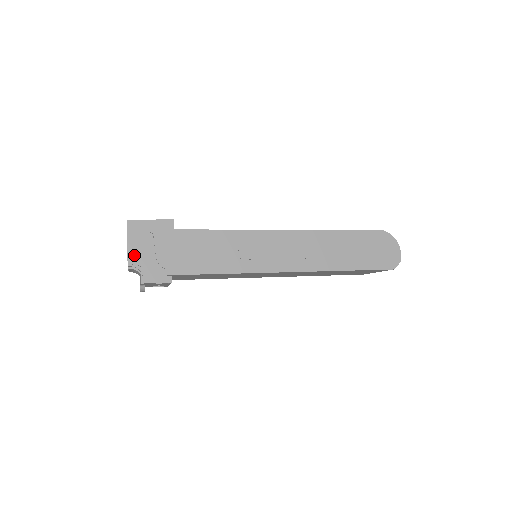
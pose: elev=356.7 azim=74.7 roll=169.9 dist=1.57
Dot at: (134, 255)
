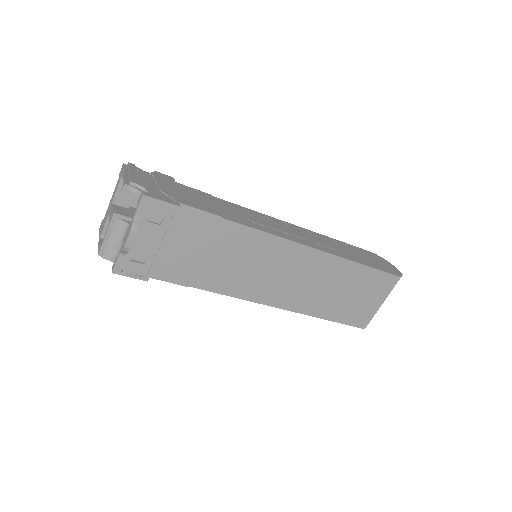
Dot at: (133, 178)
